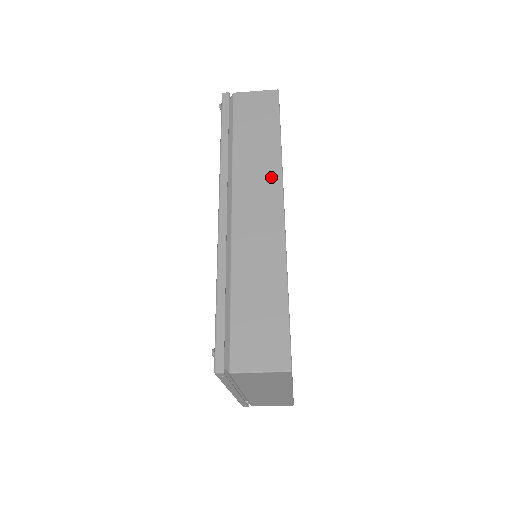
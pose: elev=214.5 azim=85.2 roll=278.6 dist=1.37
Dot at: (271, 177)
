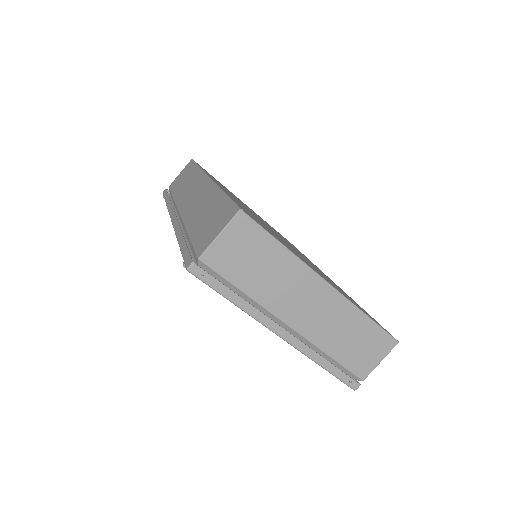
Dot at: (197, 179)
